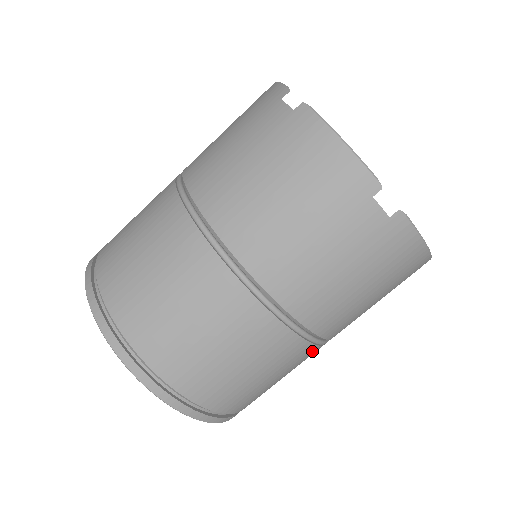
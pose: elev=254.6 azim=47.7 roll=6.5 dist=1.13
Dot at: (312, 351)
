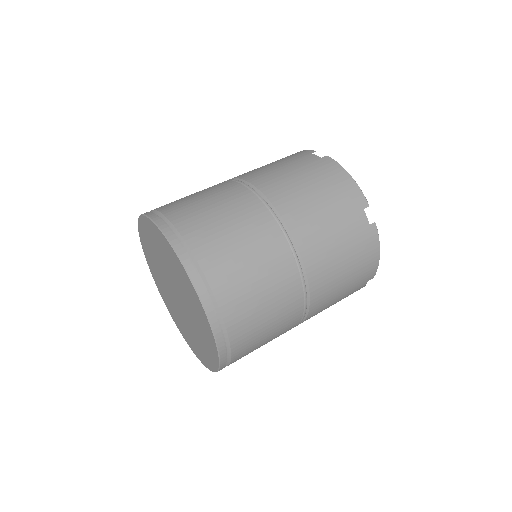
Dot at: (277, 237)
